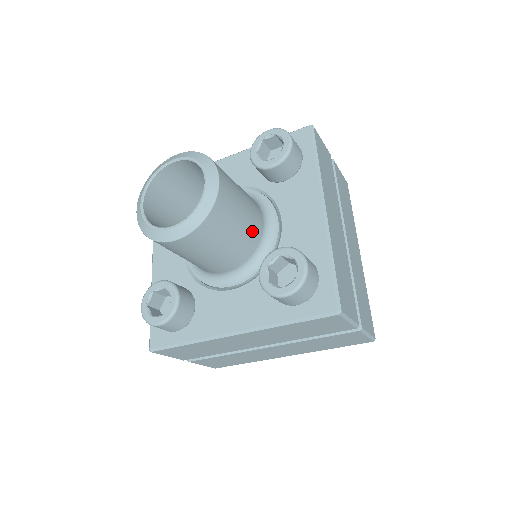
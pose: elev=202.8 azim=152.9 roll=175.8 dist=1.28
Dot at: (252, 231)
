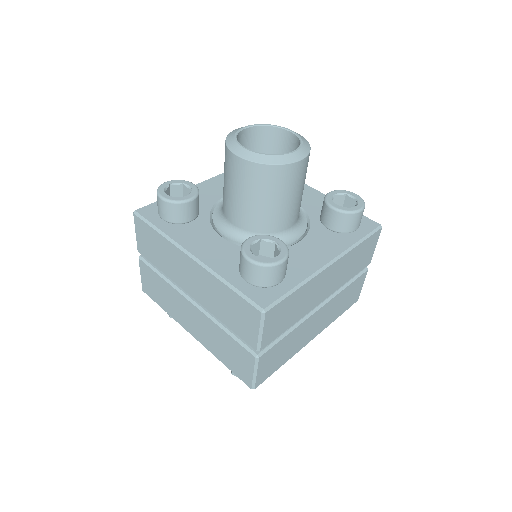
Dot at: occluded
